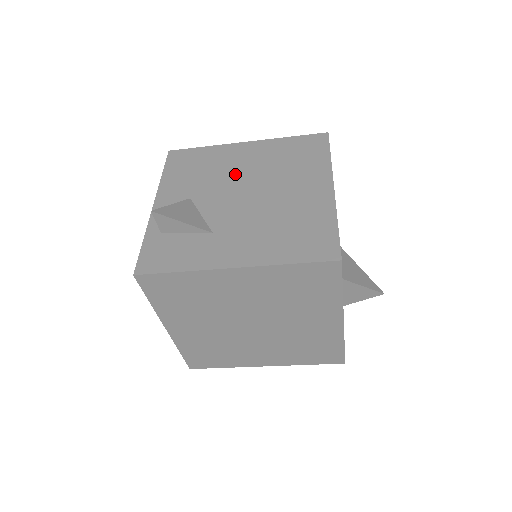
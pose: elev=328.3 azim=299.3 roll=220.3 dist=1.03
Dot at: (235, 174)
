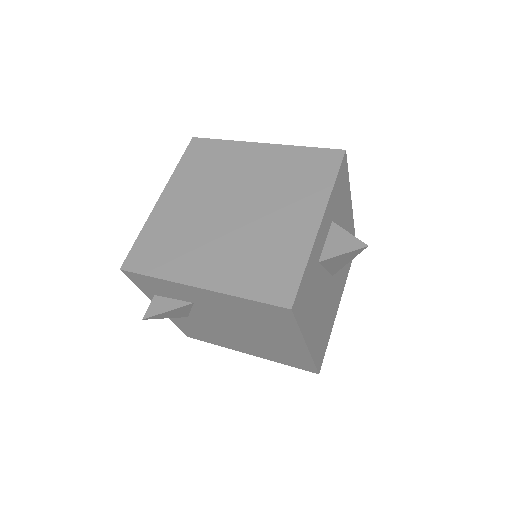
Dot at: occluded
